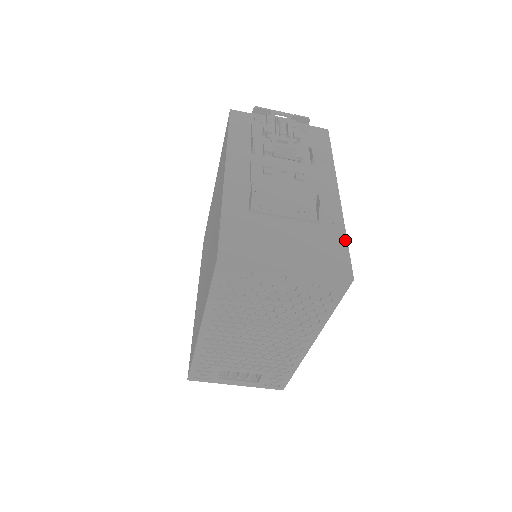
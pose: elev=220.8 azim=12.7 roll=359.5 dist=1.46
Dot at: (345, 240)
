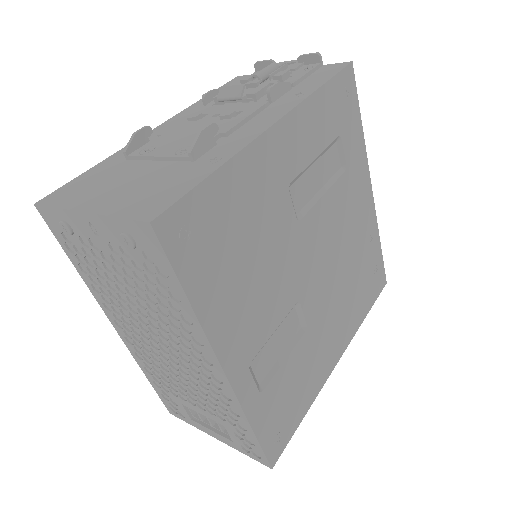
Dot at: (205, 176)
